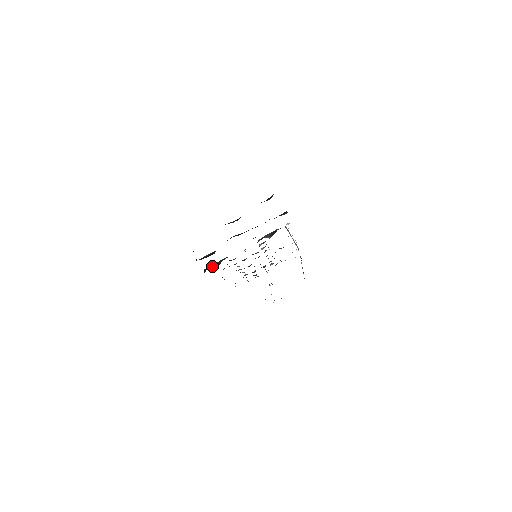
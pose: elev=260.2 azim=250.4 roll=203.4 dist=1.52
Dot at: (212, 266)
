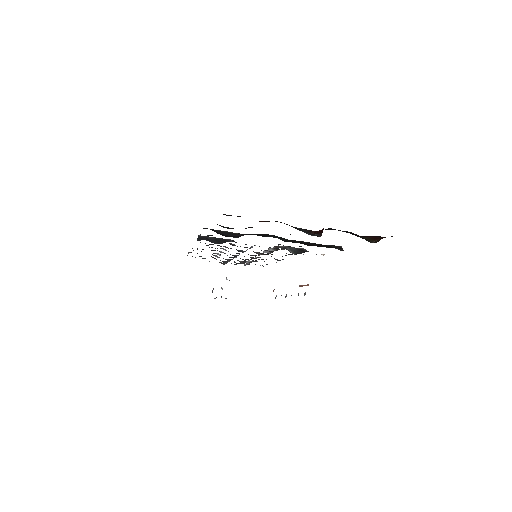
Dot at: (210, 239)
